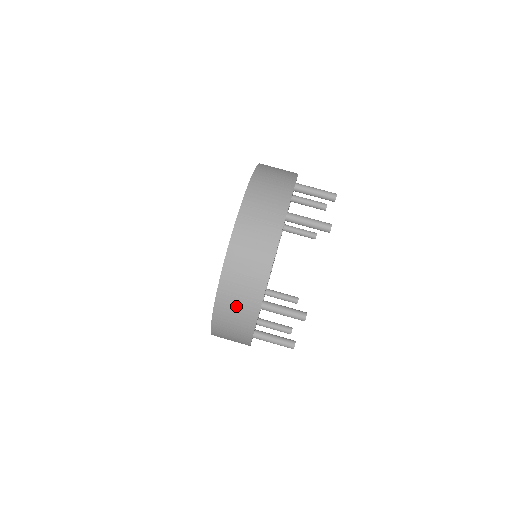
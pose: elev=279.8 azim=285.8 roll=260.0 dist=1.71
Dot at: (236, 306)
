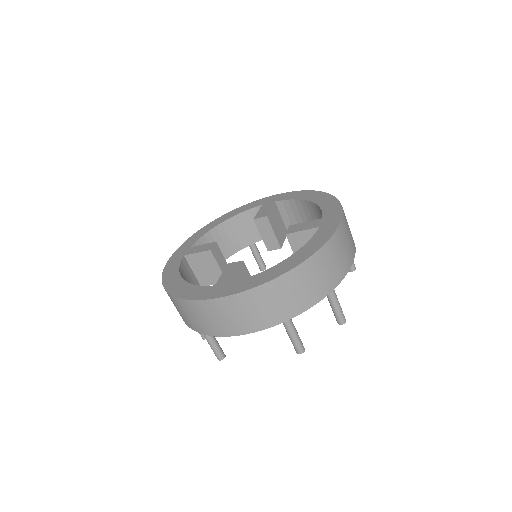
Dot at: (184, 313)
